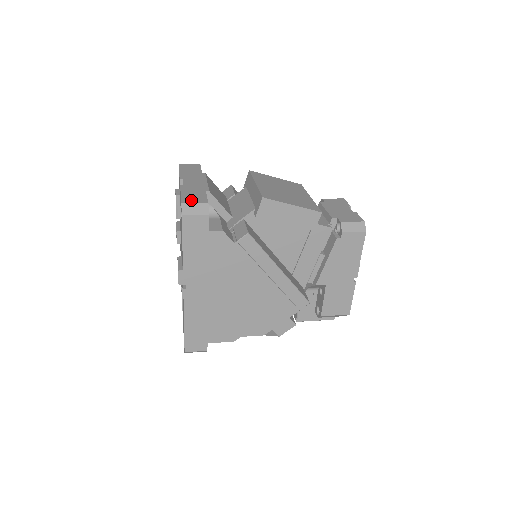
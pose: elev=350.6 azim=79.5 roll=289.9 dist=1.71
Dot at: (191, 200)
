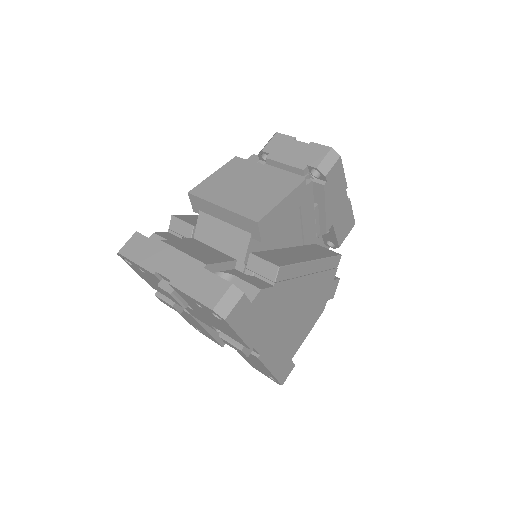
Dot at: (213, 296)
